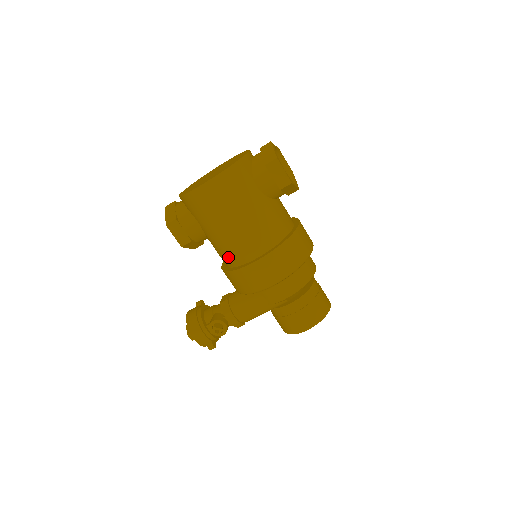
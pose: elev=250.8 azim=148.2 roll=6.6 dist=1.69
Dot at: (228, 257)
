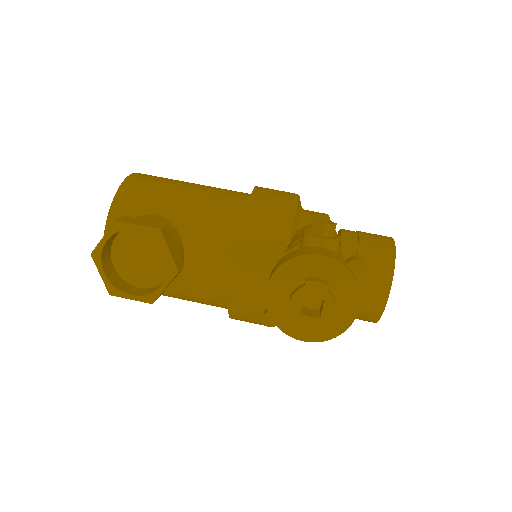
Dot at: (227, 211)
